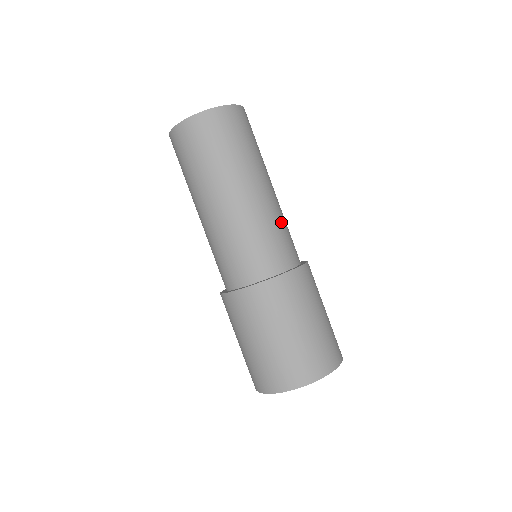
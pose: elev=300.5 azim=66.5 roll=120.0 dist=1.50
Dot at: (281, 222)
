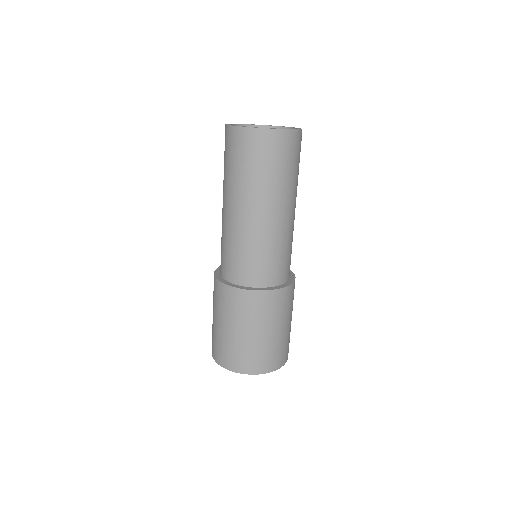
Dot at: (278, 246)
